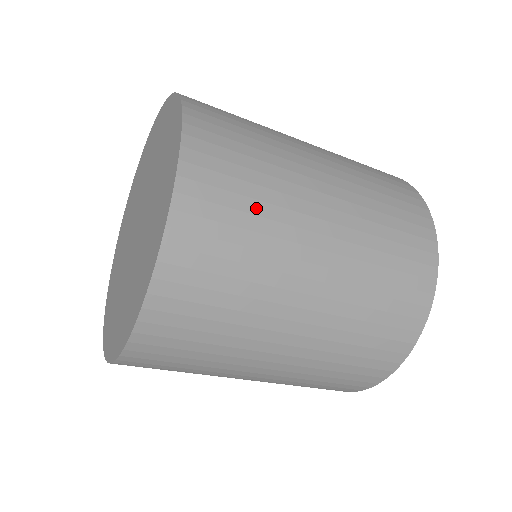
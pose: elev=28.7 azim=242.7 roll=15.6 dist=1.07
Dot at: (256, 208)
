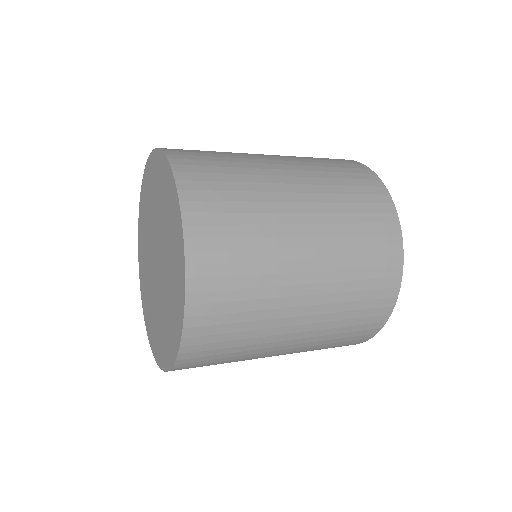
Dot at: (250, 270)
